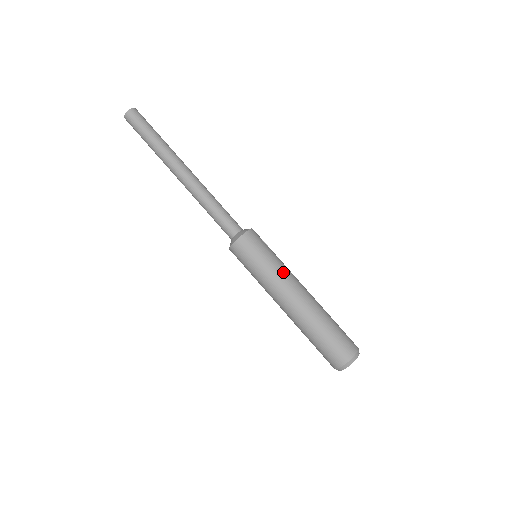
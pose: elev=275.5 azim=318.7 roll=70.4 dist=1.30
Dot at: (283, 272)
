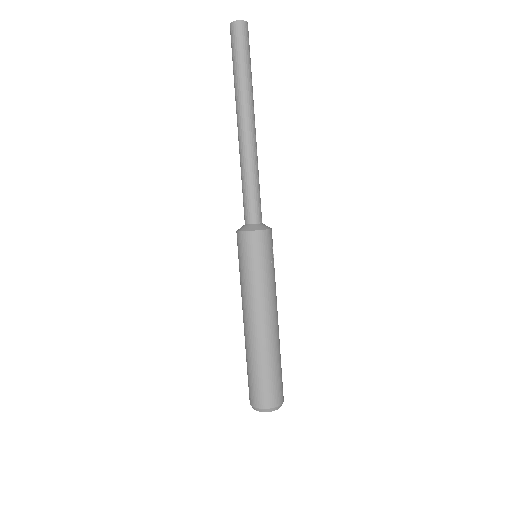
Dot at: (268, 291)
